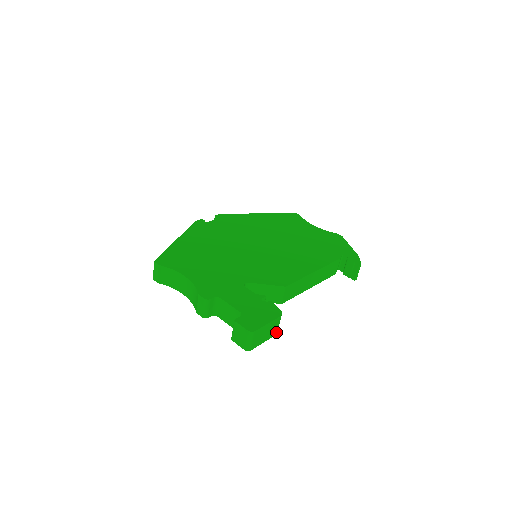
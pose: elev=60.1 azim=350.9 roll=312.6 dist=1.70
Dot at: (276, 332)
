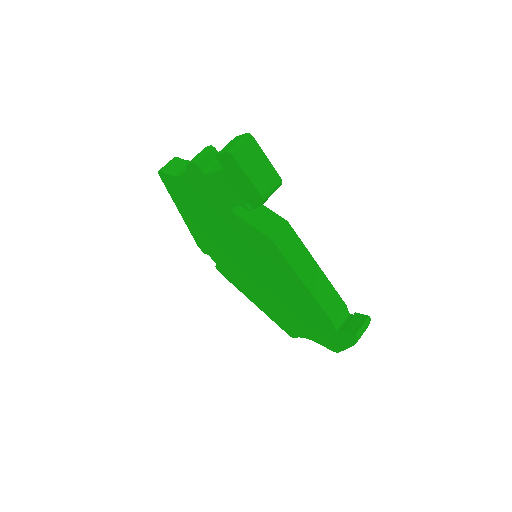
Dot at: (264, 193)
